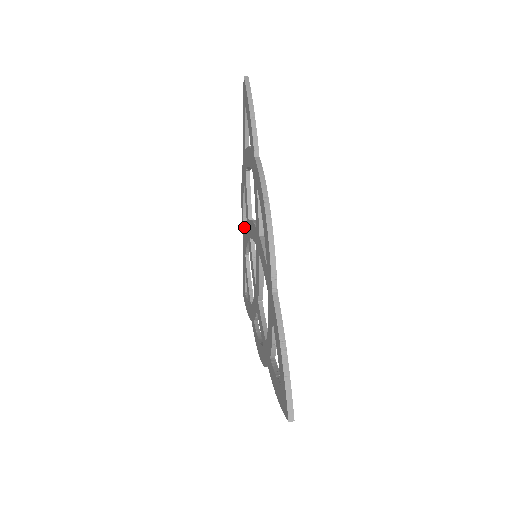
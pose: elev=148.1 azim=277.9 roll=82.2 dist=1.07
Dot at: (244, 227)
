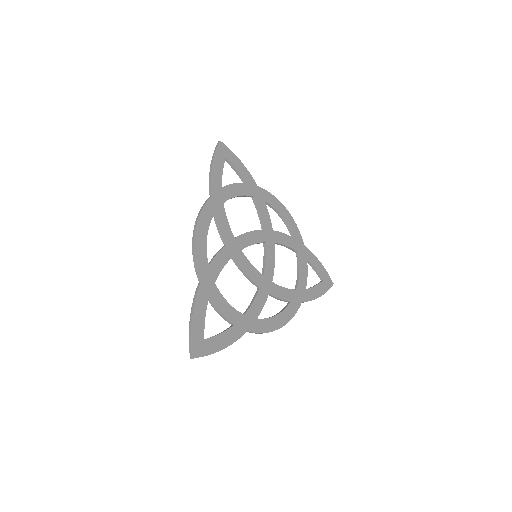
Dot at: (289, 232)
